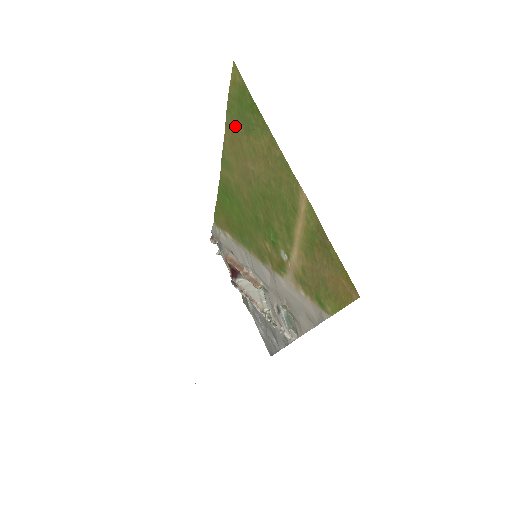
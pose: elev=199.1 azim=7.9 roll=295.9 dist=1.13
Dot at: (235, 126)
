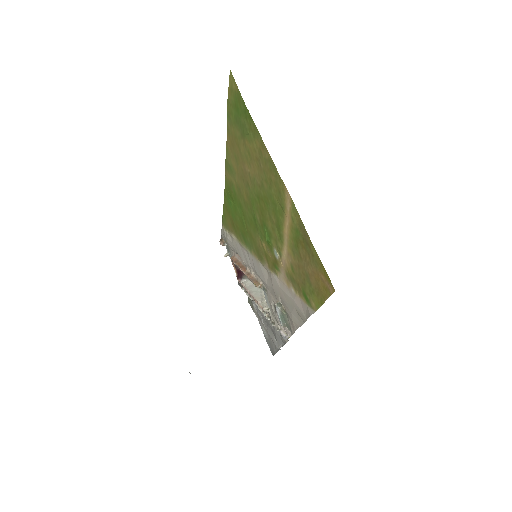
Dot at: (234, 131)
